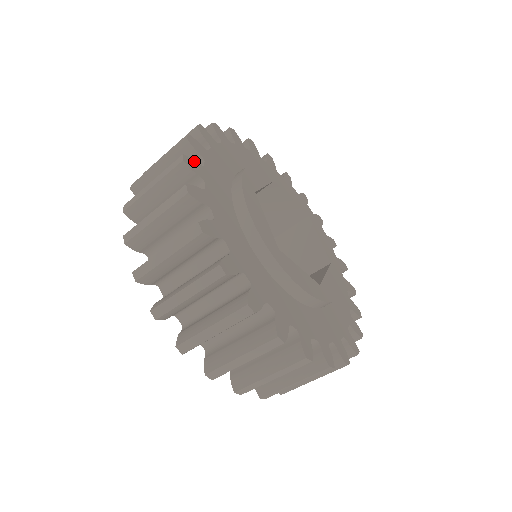
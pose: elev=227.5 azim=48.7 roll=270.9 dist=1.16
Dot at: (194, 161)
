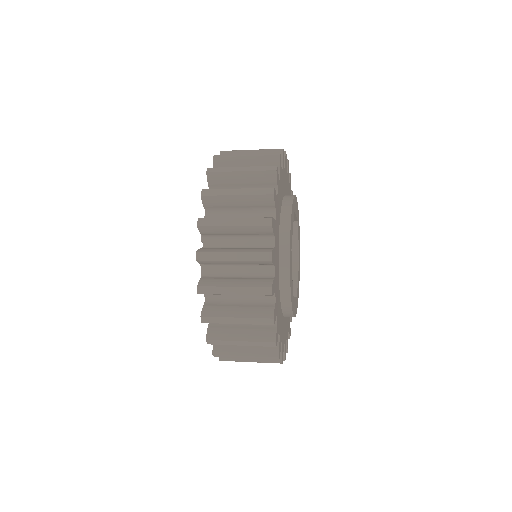
Dot at: (273, 250)
